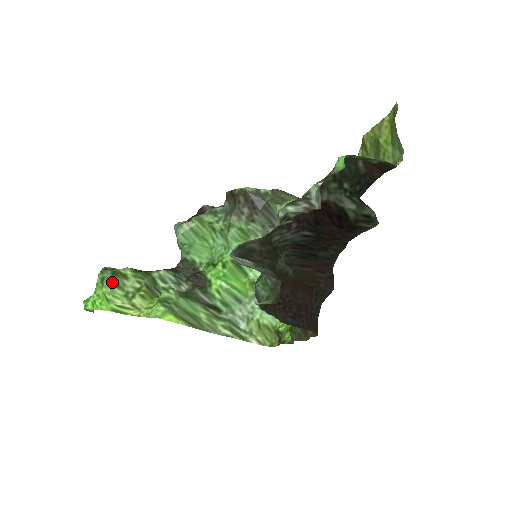
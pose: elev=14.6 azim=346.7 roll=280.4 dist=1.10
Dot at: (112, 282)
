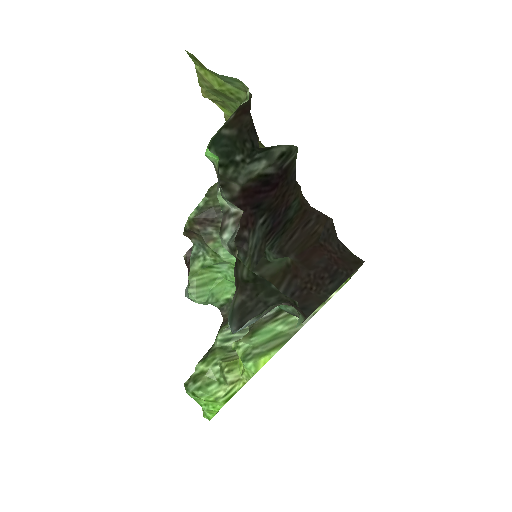
Dot at: (201, 388)
